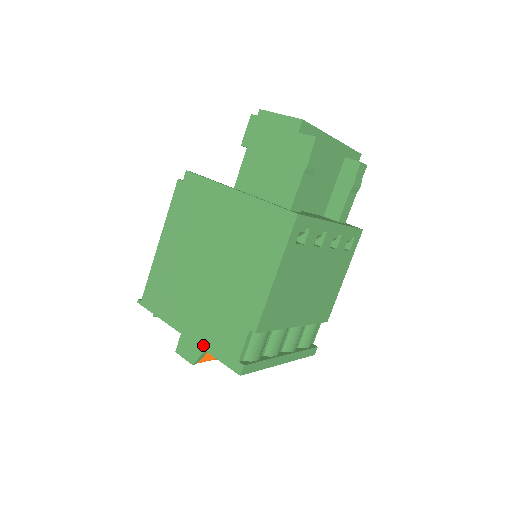
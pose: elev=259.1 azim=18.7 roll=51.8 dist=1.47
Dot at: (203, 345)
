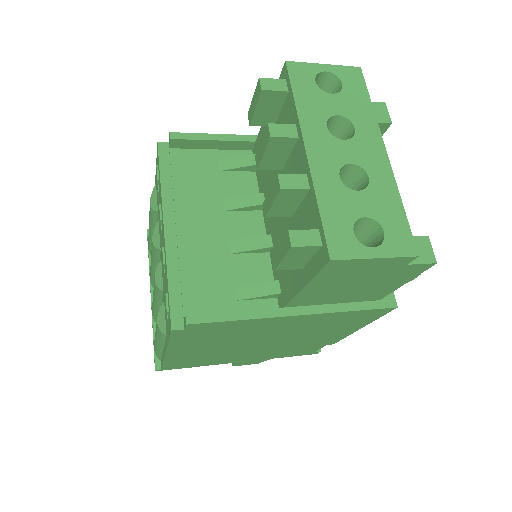
Dot at: occluded
